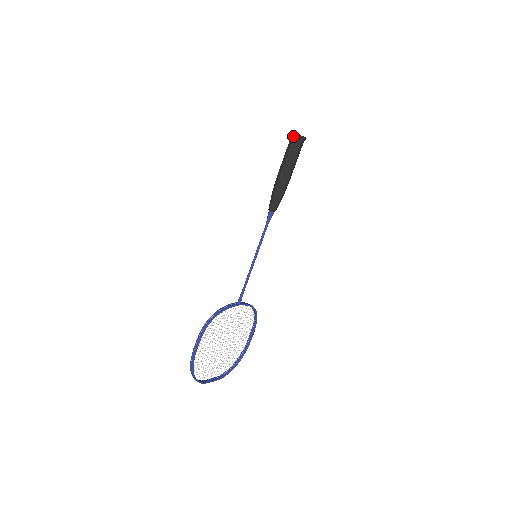
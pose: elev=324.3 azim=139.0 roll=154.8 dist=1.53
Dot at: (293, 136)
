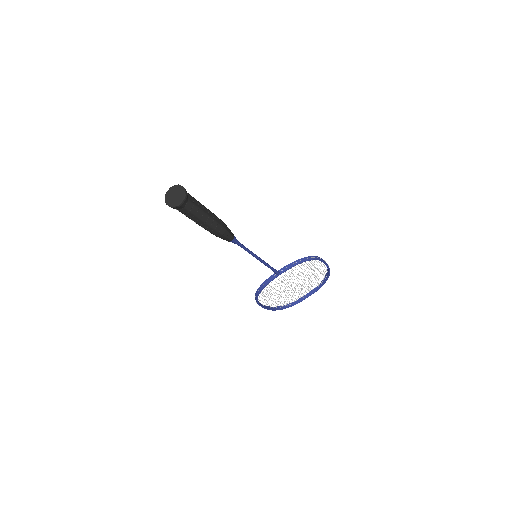
Dot at: (168, 205)
